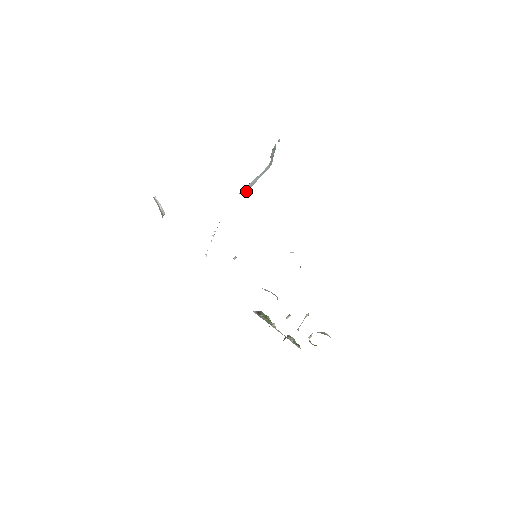
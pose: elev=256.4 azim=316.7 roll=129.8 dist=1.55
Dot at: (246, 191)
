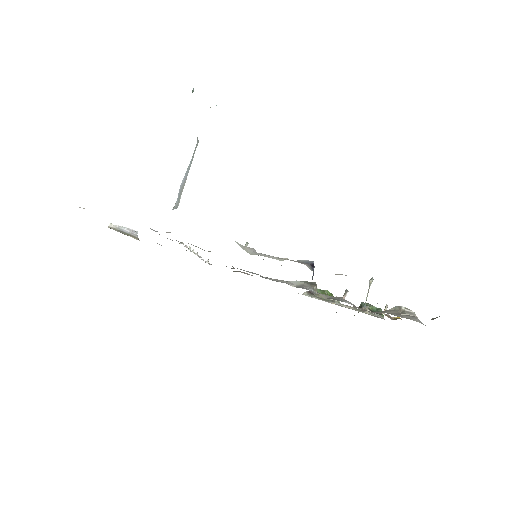
Dot at: (177, 203)
